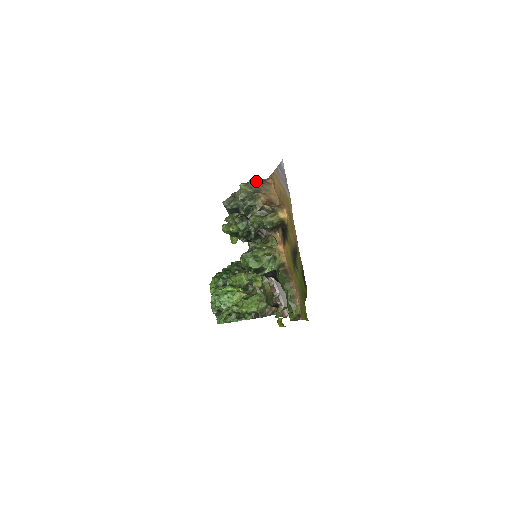
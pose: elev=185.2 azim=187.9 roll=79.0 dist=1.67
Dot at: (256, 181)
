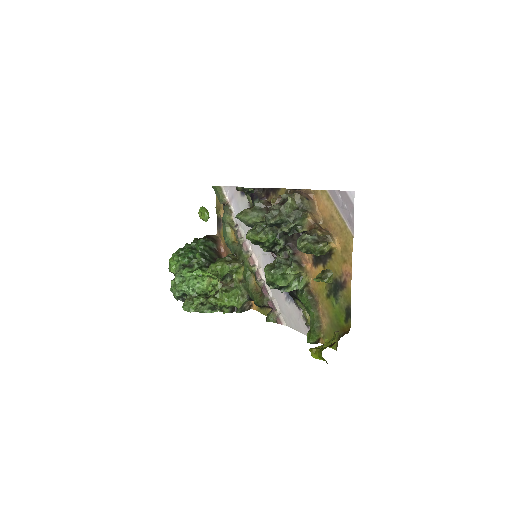
Dot at: (302, 196)
